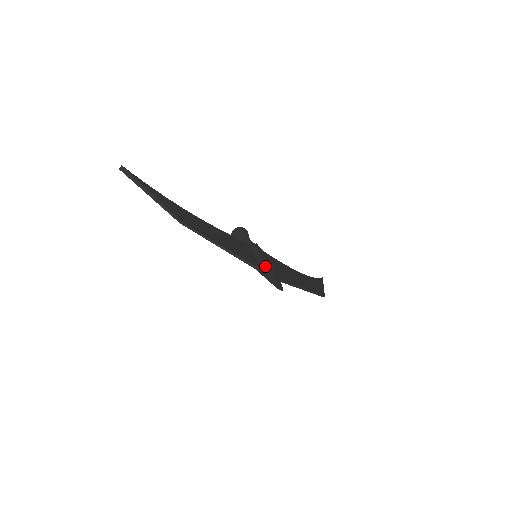
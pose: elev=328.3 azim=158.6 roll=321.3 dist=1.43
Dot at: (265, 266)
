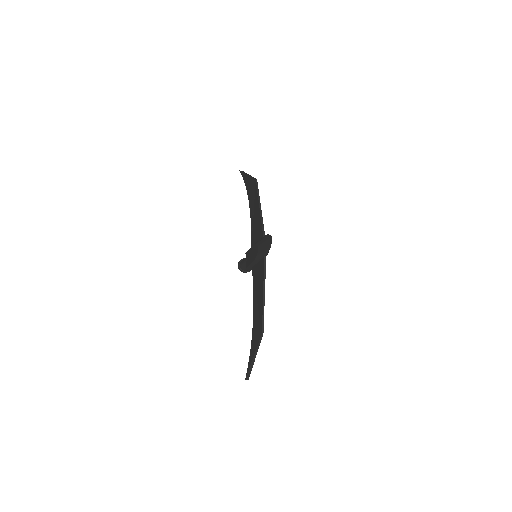
Dot at: occluded
